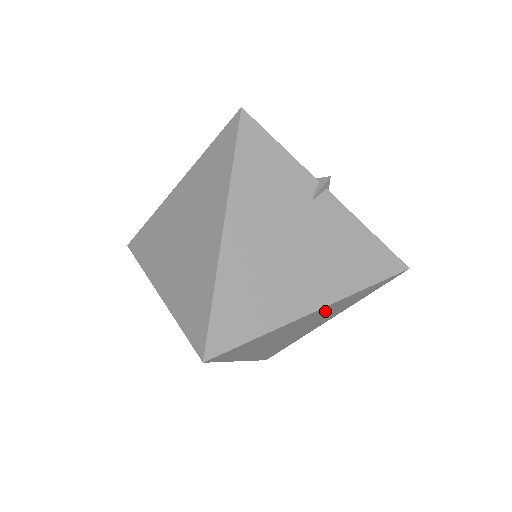
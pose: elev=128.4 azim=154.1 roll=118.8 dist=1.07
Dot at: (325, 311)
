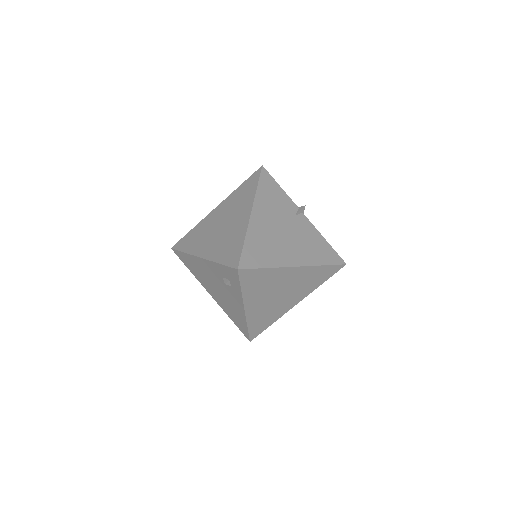
Dot at: (299, 277)
